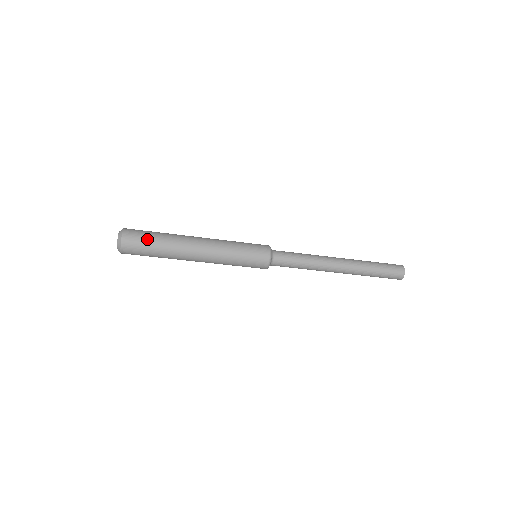
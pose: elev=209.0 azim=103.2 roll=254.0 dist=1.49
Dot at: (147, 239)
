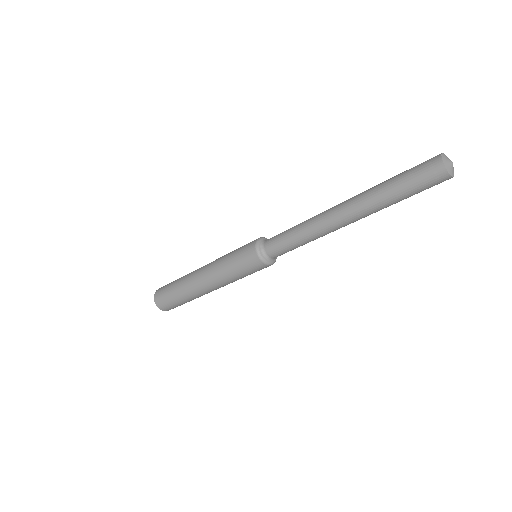
Dot at: (167, 293)
